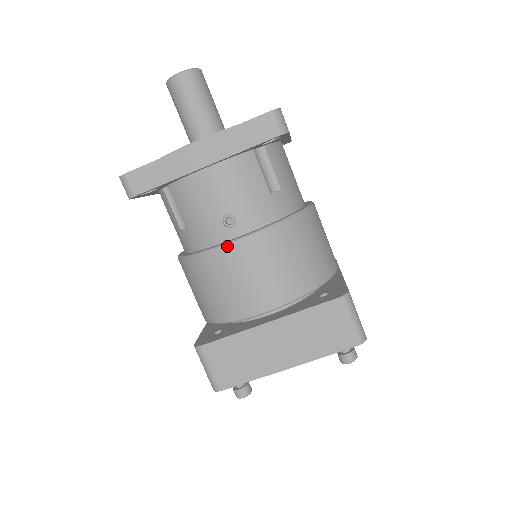
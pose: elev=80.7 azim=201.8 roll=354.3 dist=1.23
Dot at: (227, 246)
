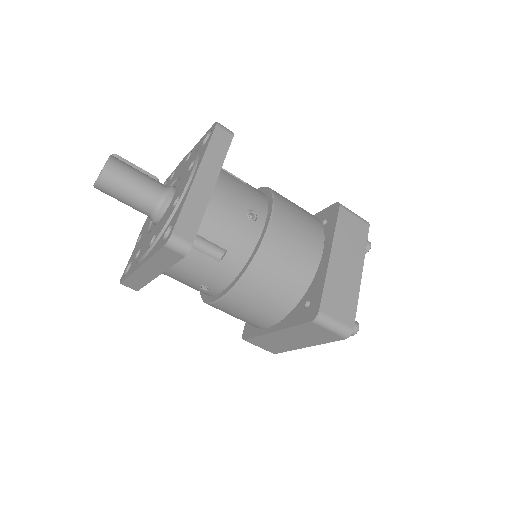
Dot at: (213, 304)
